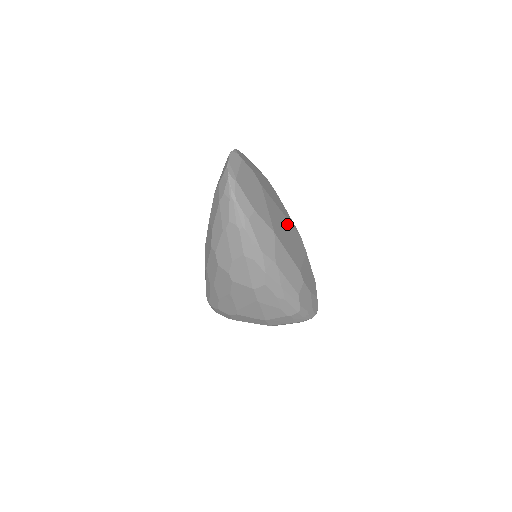
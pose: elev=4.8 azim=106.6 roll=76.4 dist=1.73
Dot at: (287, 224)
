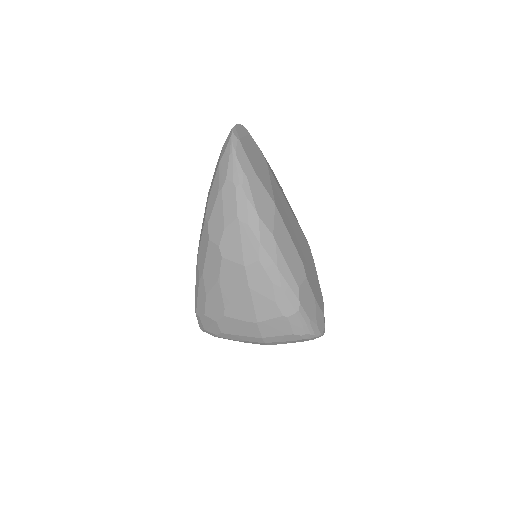
Dot at: (293, 219)
